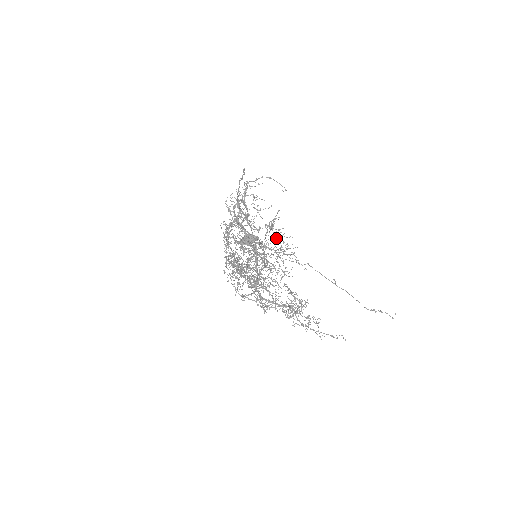
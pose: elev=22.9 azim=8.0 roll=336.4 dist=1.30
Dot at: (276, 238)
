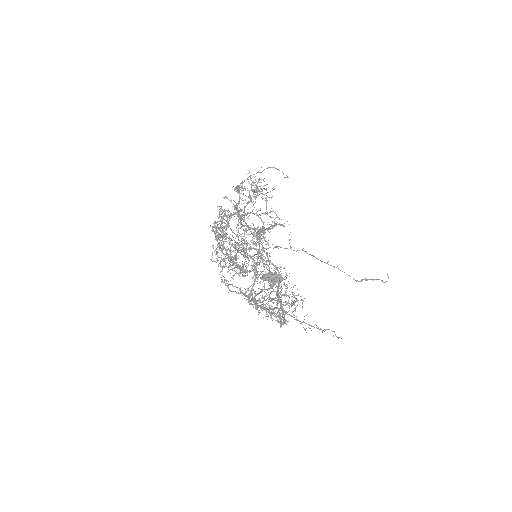
Dot at: occluded
